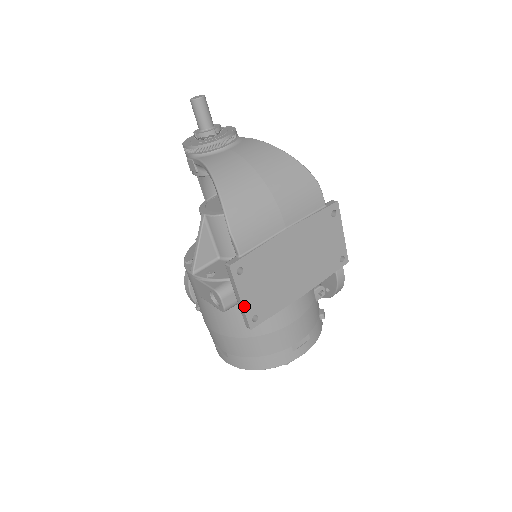
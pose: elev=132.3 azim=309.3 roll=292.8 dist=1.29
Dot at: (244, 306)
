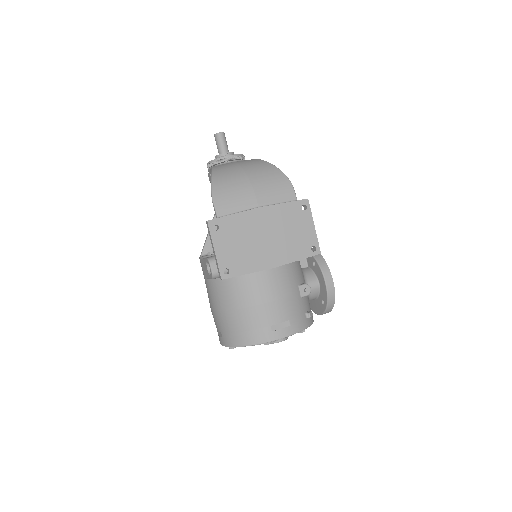
Dot at: (217, 257)
